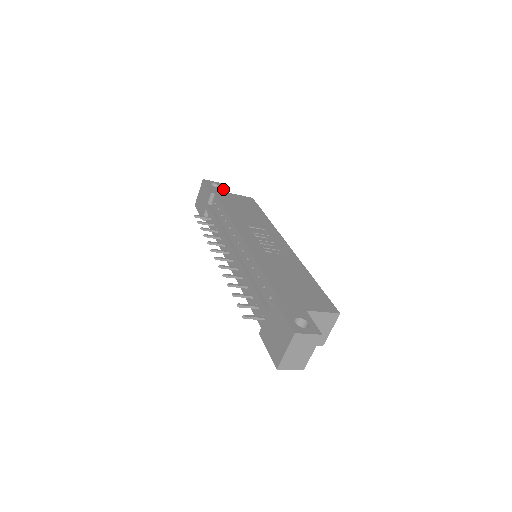
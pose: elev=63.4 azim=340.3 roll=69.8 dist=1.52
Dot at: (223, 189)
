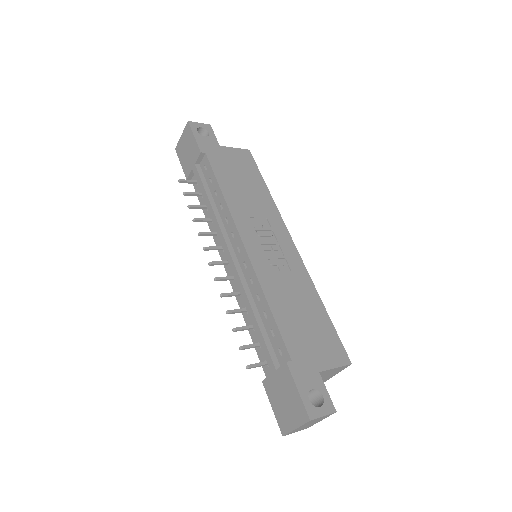
Dot at: (214, 139)
